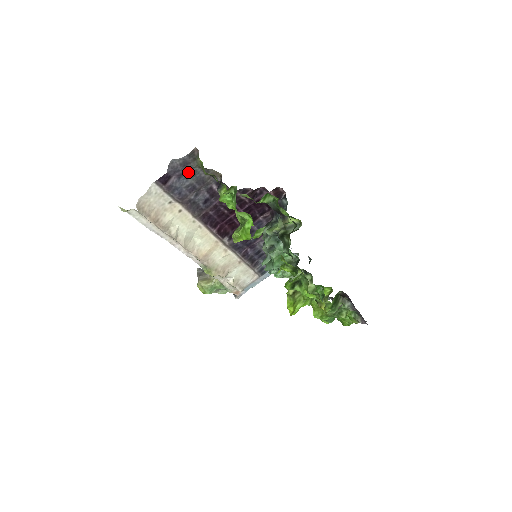
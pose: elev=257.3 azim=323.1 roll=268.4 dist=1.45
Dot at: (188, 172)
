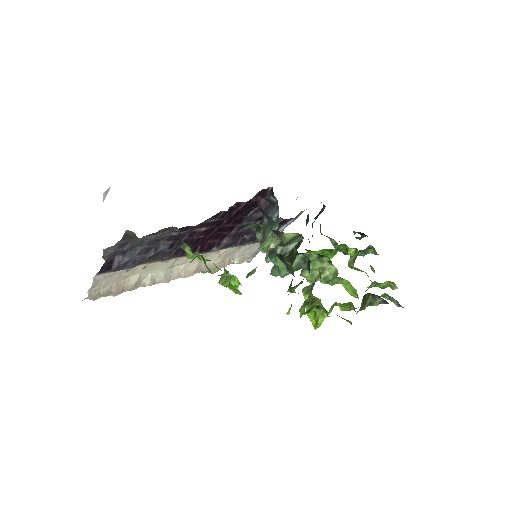
Dot at: (132, 246)
